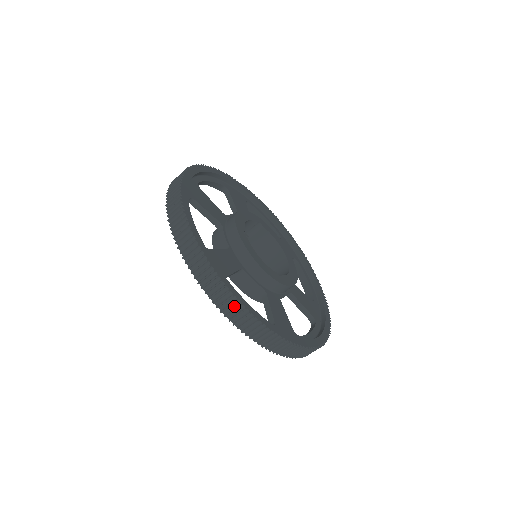
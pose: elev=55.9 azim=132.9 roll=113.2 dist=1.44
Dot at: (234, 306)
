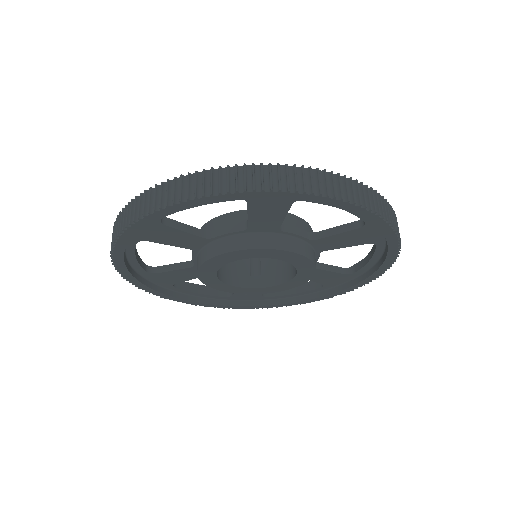
Dot at: (160, 194)
